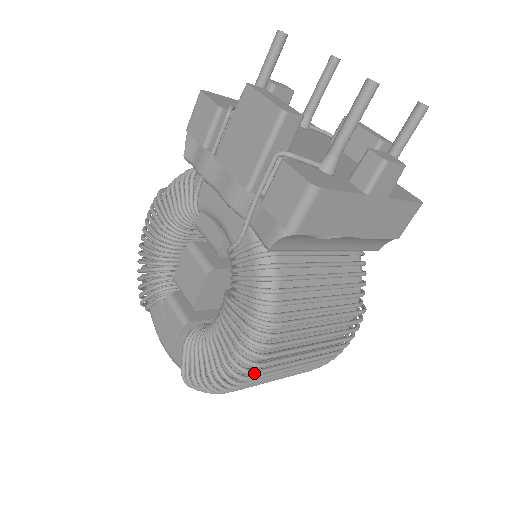
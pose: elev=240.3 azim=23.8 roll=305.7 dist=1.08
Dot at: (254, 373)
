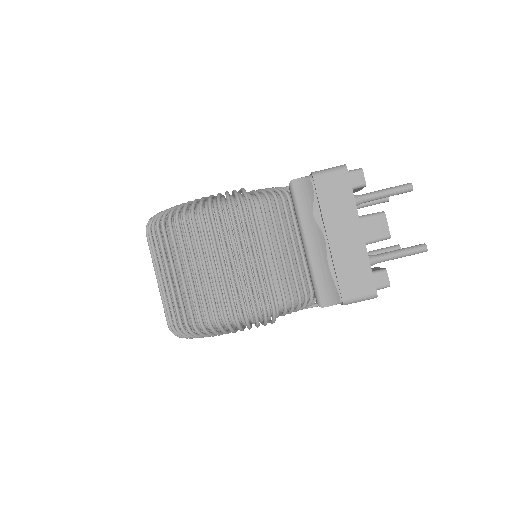
Dot at: (202, 212)
